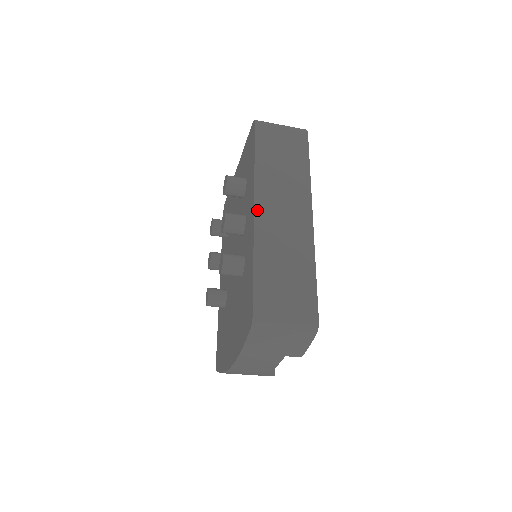
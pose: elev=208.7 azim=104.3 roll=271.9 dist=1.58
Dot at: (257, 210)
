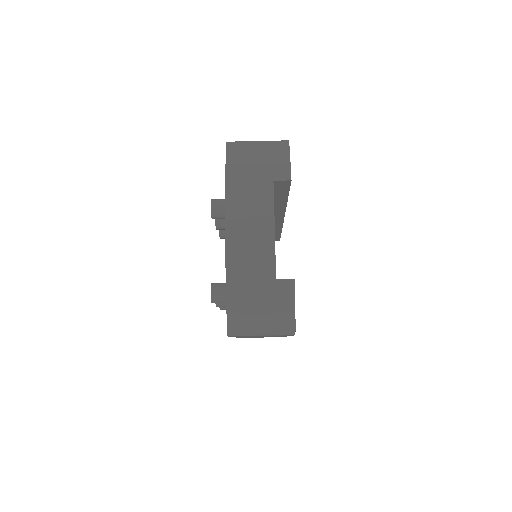
Dot at: occluded
